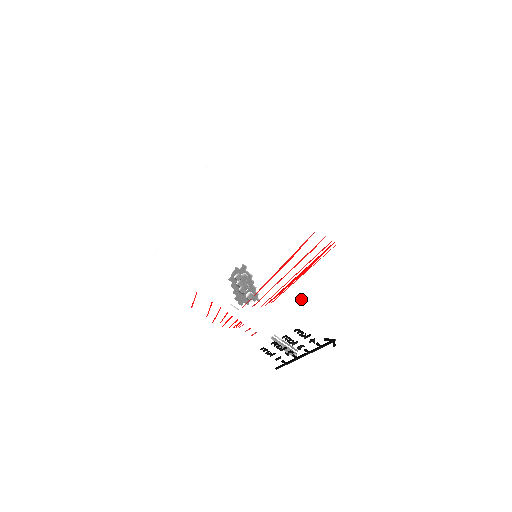
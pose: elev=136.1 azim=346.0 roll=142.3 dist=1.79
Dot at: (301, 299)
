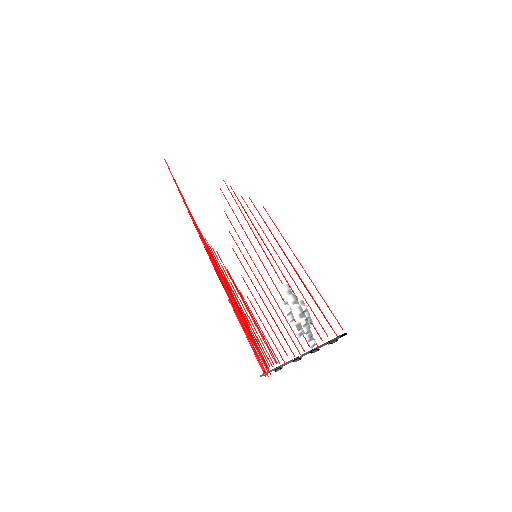
Dot at: occluded
